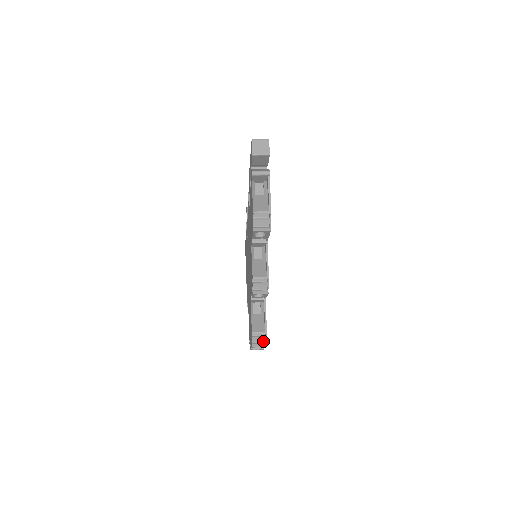
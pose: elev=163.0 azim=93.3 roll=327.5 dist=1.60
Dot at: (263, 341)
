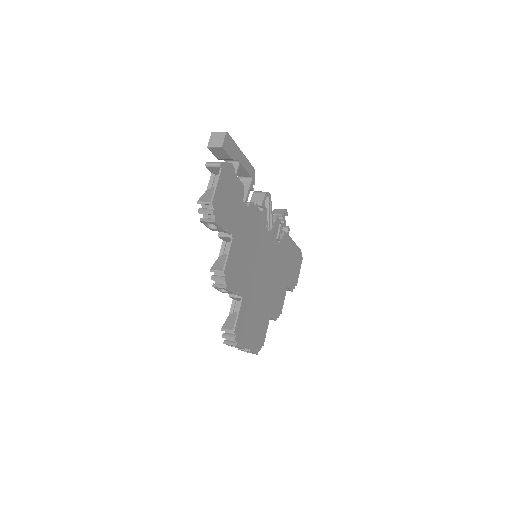
Dot at: occluded
